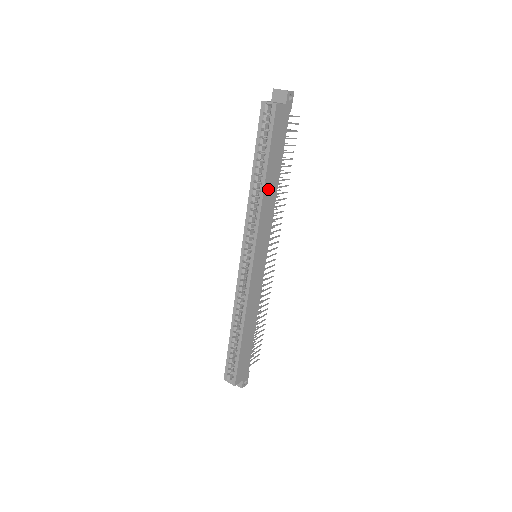
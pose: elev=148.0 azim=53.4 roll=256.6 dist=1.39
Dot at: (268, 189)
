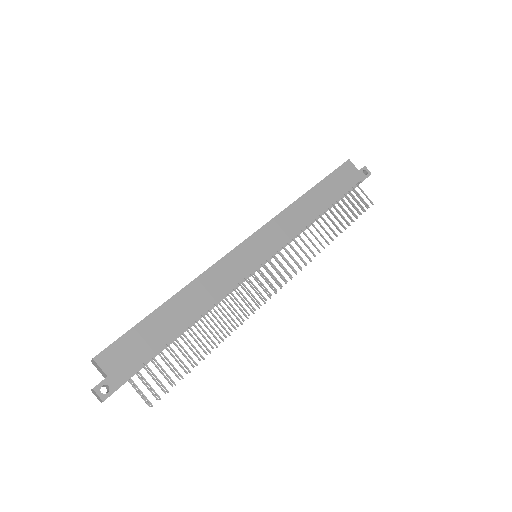
Dot at: (307, 202)
